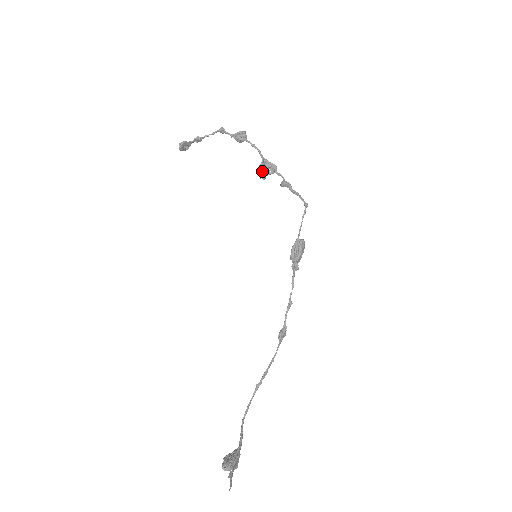
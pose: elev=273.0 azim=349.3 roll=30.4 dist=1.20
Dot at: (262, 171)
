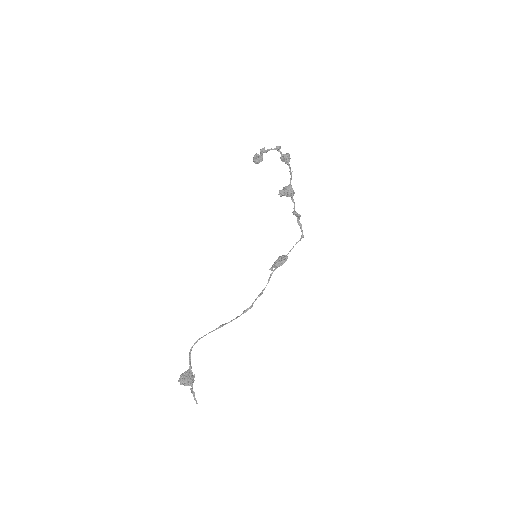
Dot at: (283, 191)
